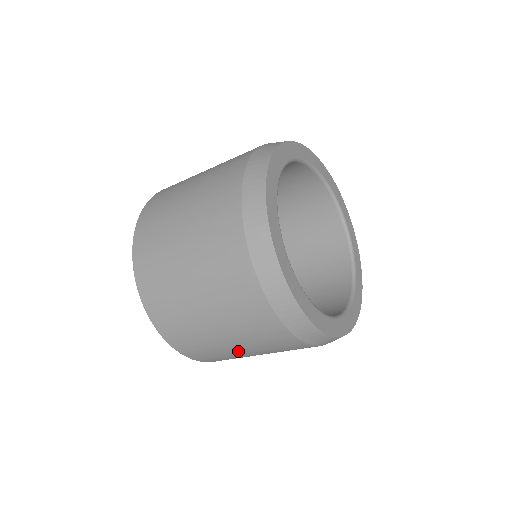
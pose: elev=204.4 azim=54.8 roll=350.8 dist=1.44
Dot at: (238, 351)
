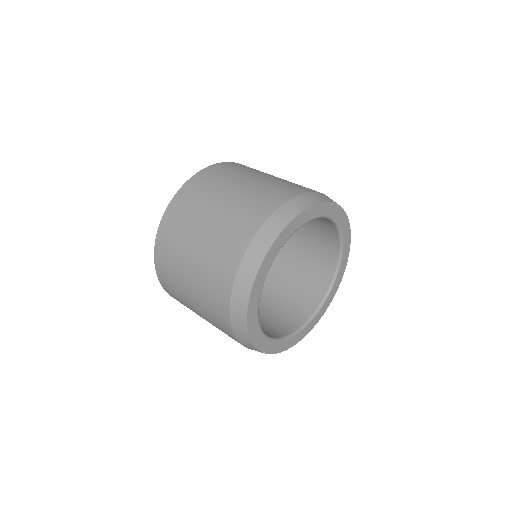
Dot at: occluded
